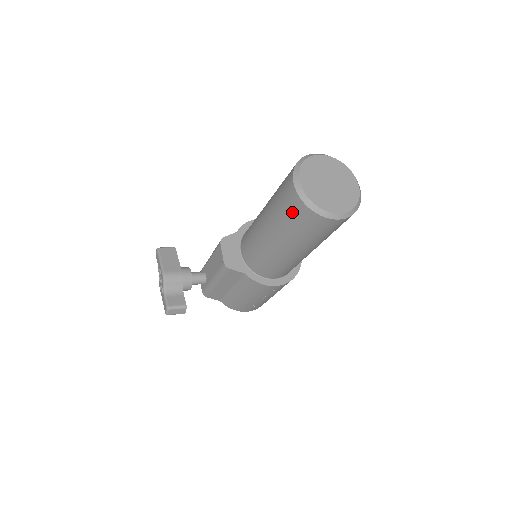
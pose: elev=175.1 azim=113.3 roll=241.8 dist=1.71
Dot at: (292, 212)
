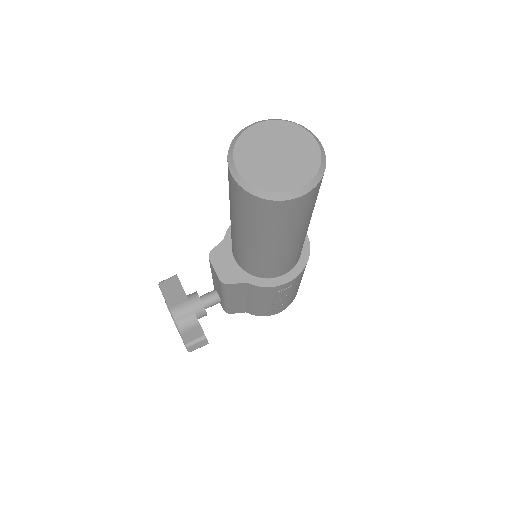
Dot at: (247, 207)
